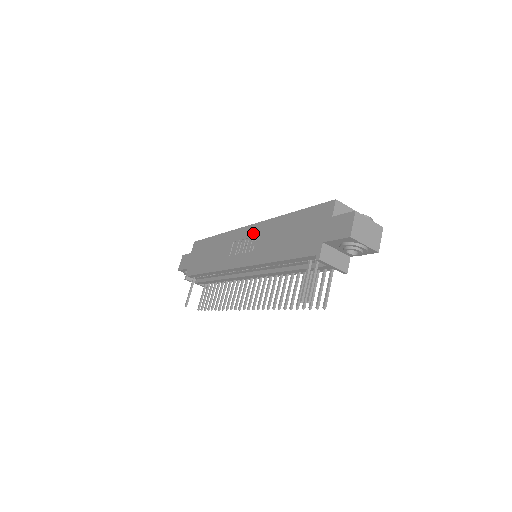
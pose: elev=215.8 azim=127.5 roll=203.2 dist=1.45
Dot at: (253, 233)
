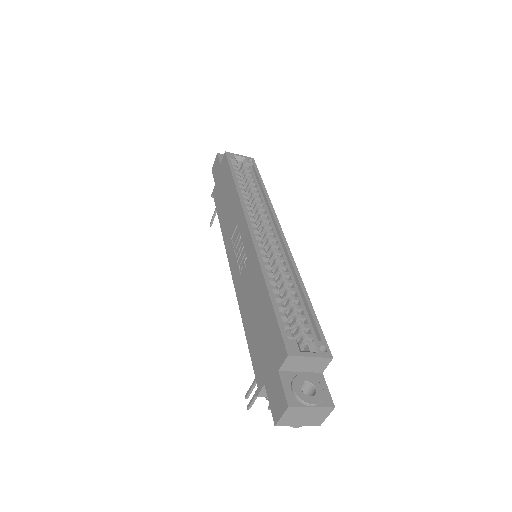
Dot at: (246, 248)
